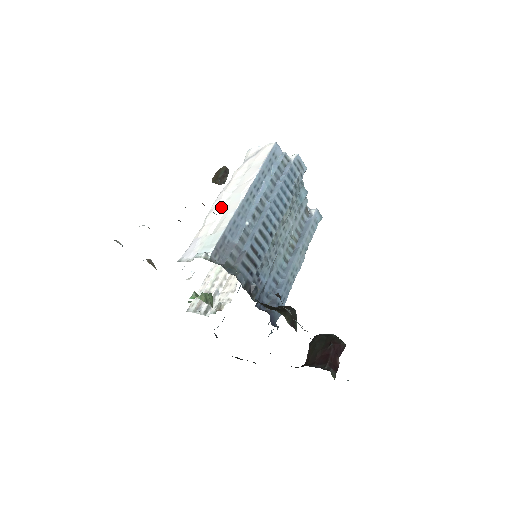
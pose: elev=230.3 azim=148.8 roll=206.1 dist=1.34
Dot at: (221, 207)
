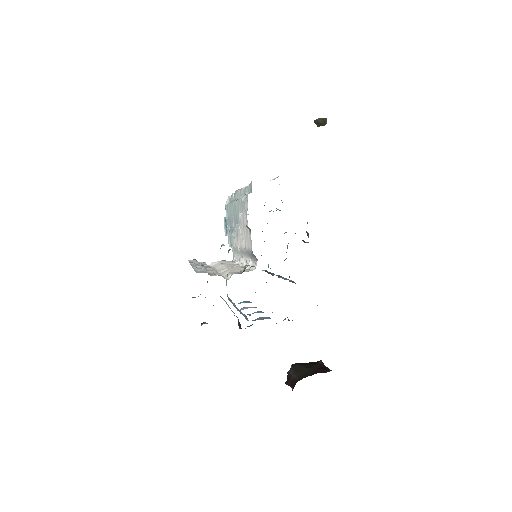
Dot at: occluded
